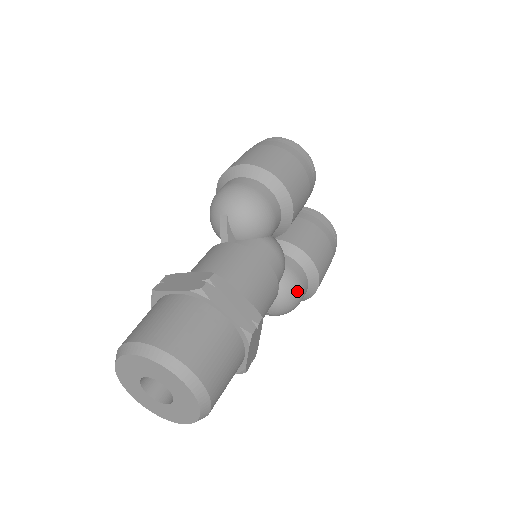
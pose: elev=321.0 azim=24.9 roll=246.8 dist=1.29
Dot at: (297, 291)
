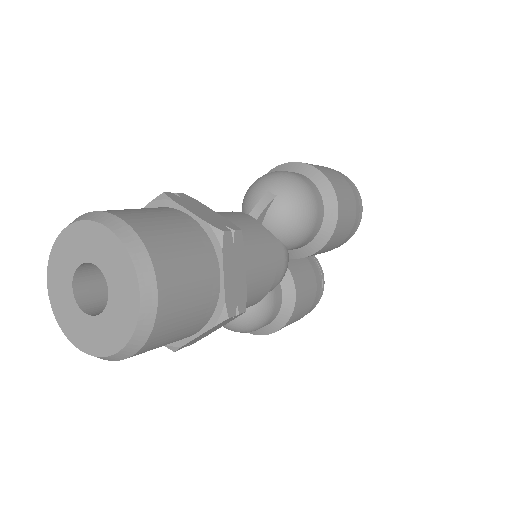
Dot at: (263, 318)
